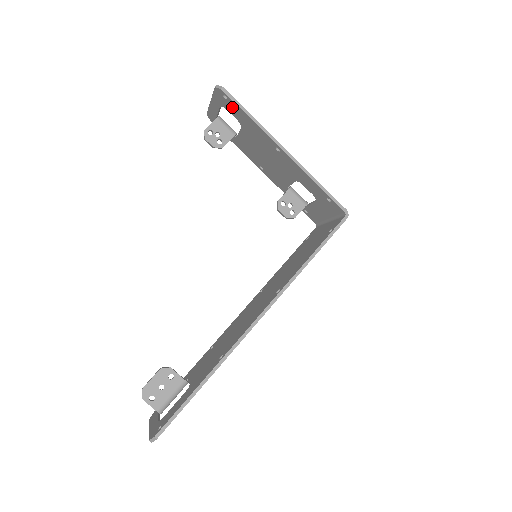
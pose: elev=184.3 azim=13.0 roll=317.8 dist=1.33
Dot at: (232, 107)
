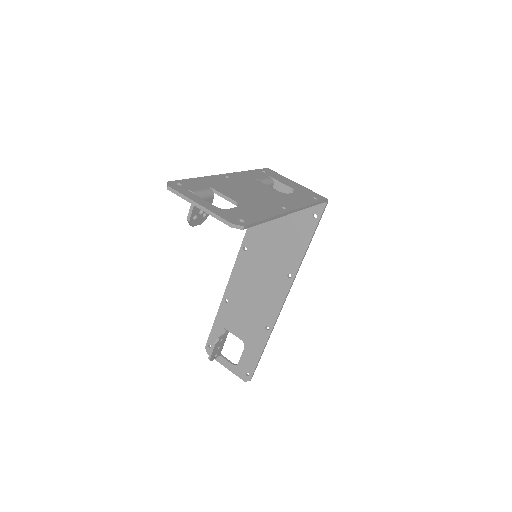
Dot at: occluded
